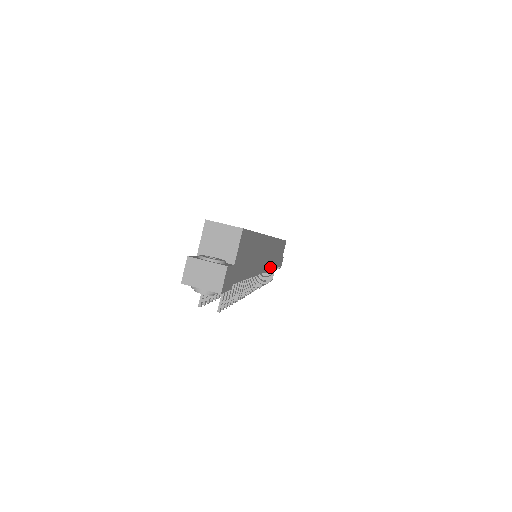
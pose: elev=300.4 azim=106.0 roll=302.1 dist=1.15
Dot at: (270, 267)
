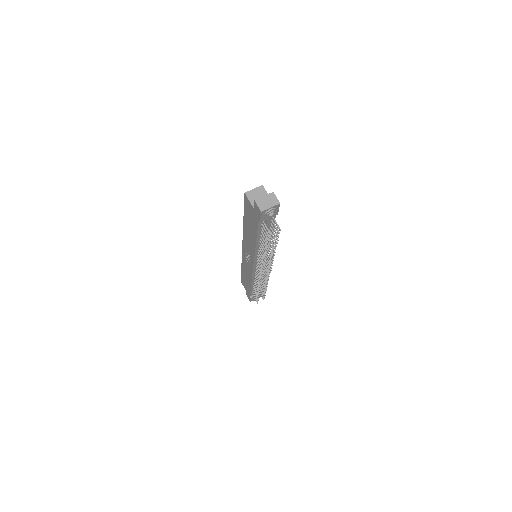
Dot at: occluded
